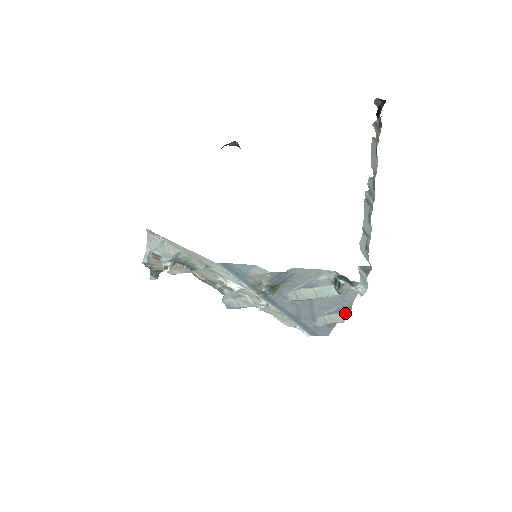
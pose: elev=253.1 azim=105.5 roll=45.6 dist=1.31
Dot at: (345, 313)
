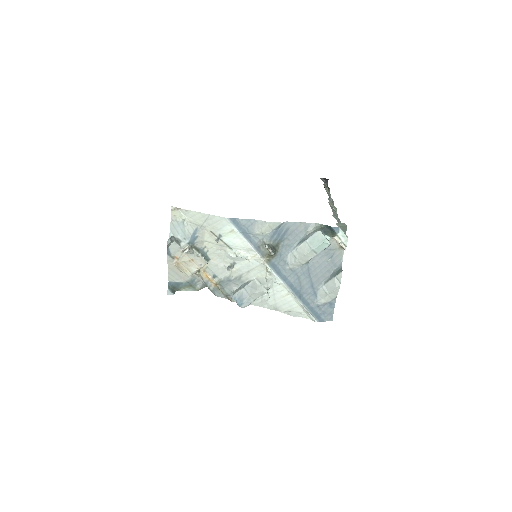
Dot at: (338, 275)
